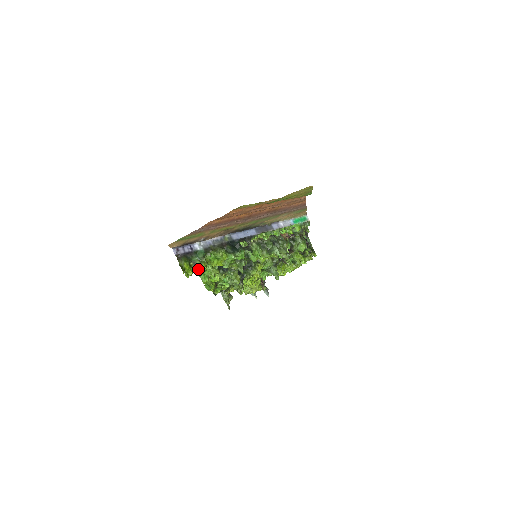
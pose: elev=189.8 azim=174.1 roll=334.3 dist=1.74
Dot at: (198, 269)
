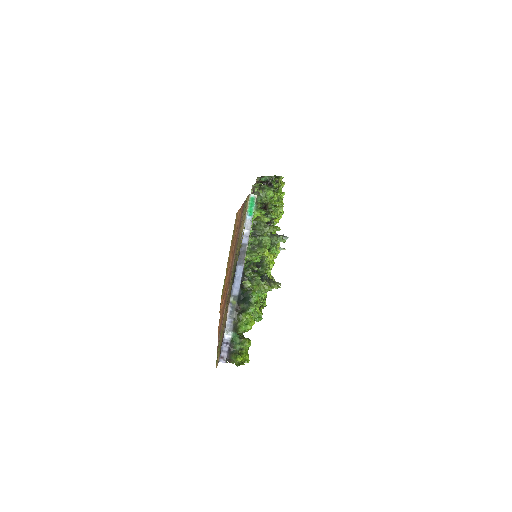
Dot at: (247, 348)
